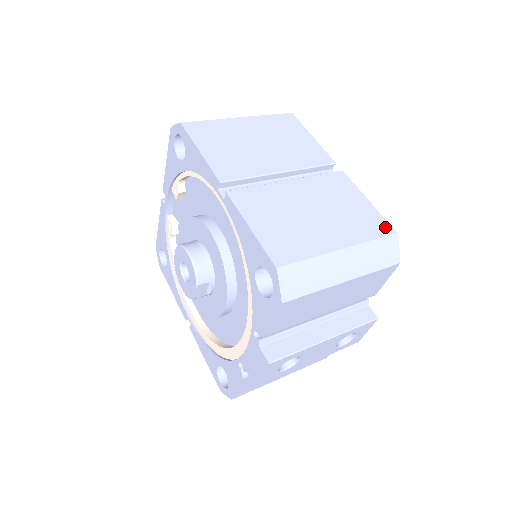
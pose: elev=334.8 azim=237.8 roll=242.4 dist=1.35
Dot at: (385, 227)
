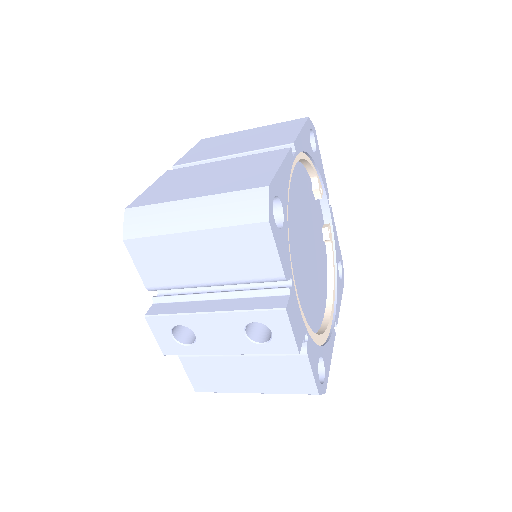
Dot at: (262, 182)
